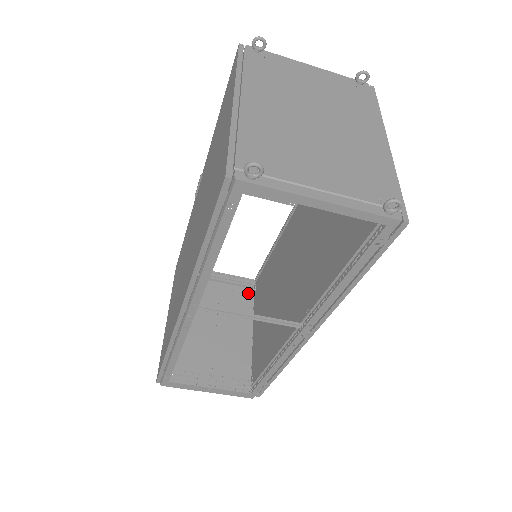
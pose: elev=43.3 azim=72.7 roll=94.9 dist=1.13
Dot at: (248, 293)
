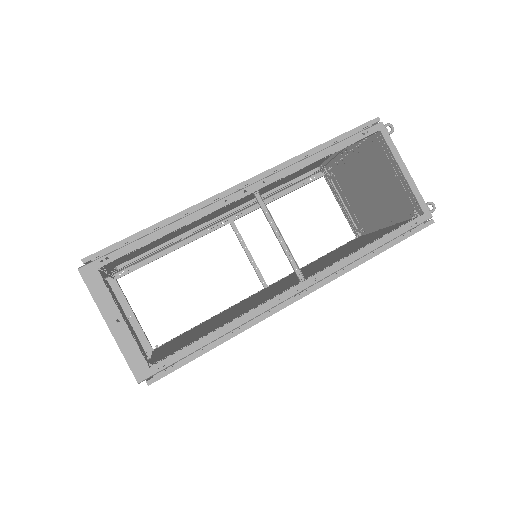
Dot at: occluded
